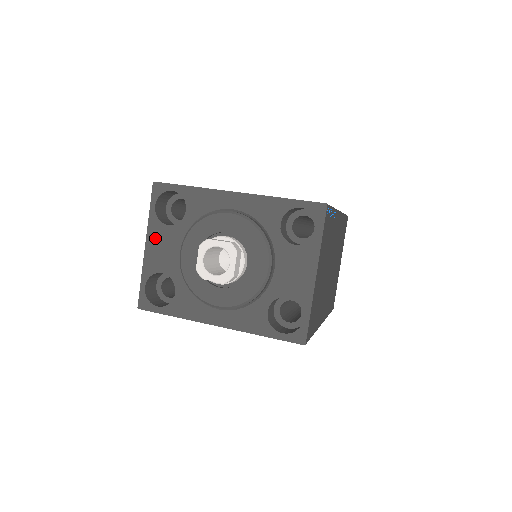
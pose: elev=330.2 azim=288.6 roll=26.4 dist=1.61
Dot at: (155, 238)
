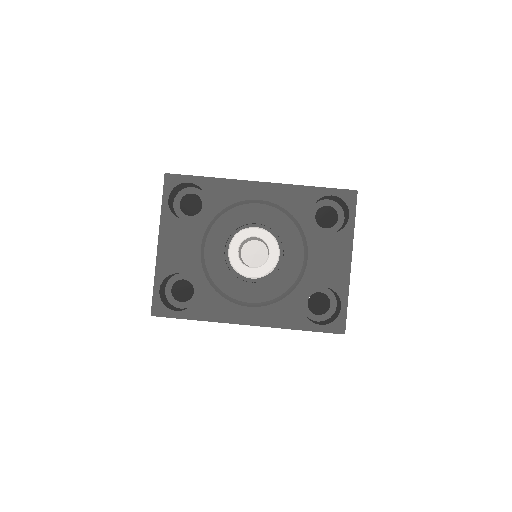
Dot at: (170, 235)
